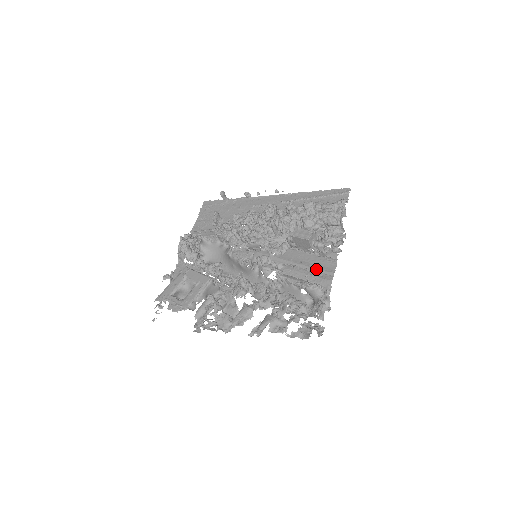
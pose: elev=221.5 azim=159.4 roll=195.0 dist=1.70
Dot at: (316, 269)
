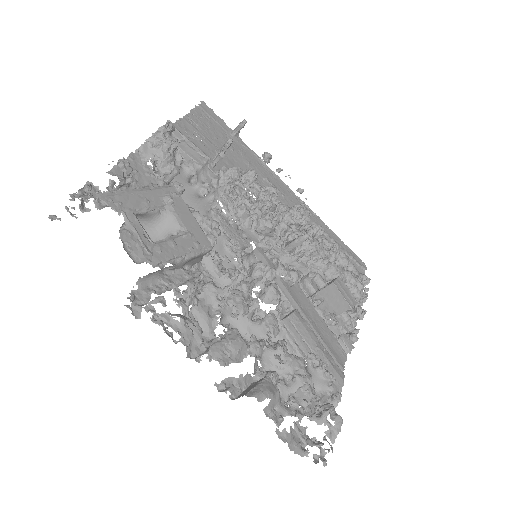
Dot at: (326, 346)
